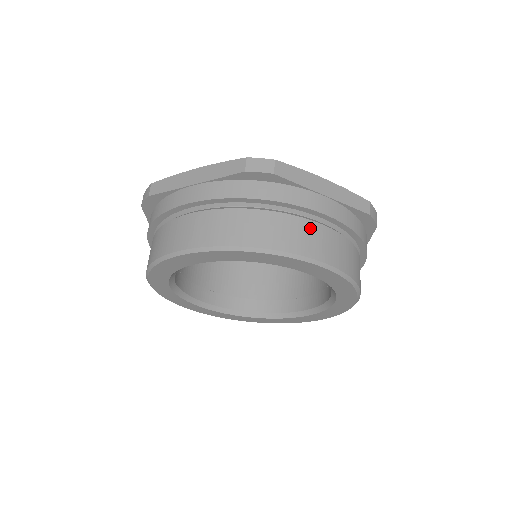
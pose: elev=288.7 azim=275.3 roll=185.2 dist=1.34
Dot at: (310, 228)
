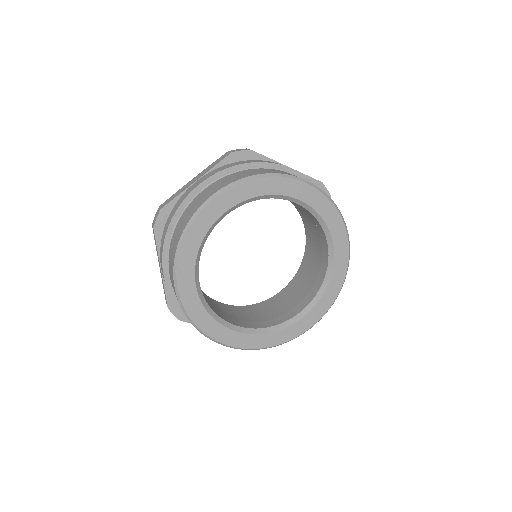
Dot at: occluded
